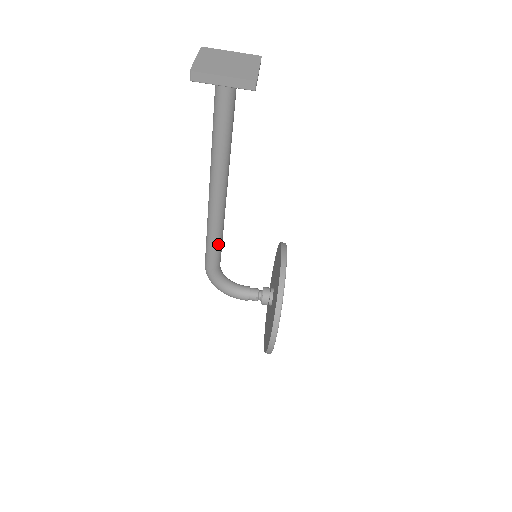
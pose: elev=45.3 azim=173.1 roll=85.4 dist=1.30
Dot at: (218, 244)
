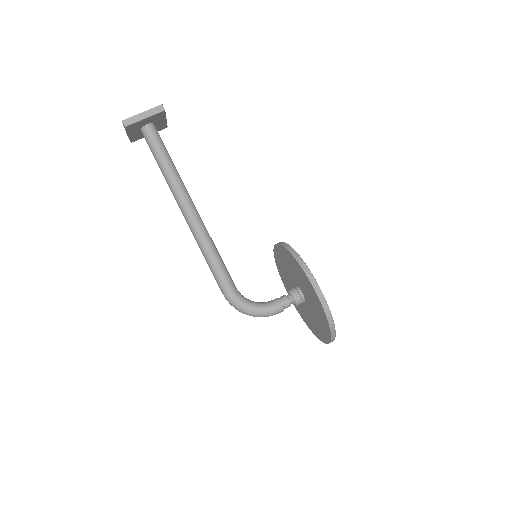
Dot at: (219, 259)
